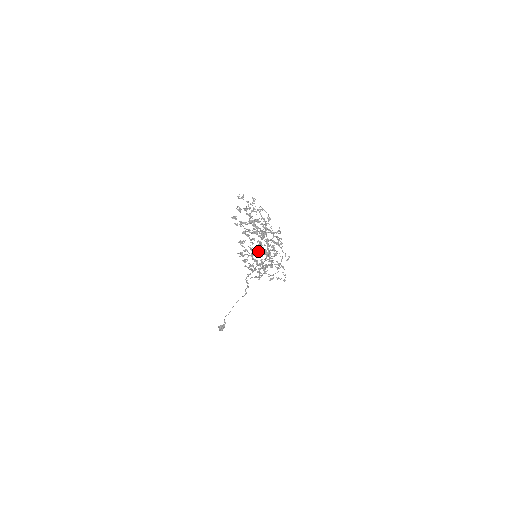
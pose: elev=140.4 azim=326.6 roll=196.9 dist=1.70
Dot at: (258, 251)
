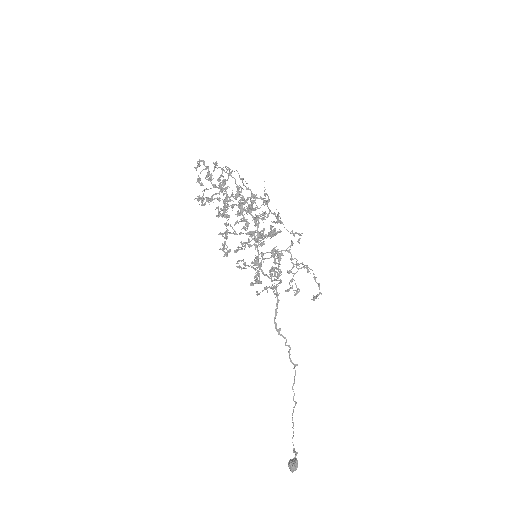
Dot at: (251, 240)
